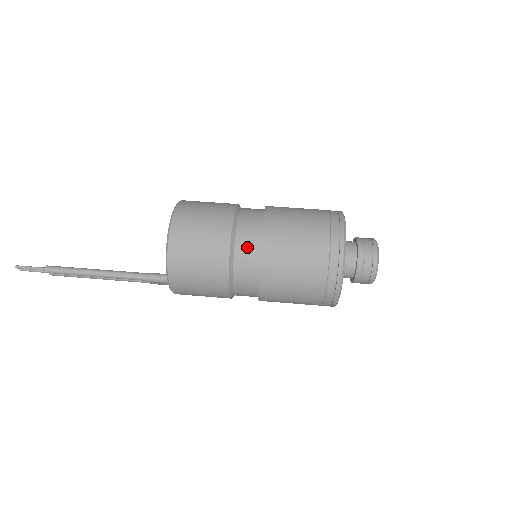
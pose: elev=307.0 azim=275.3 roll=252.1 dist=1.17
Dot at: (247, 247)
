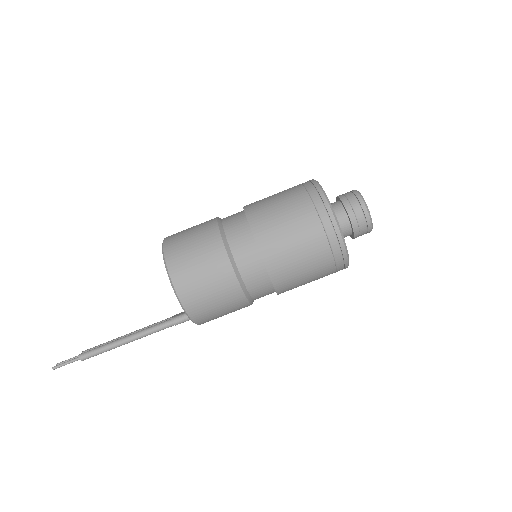
Dot at: (253, 272)
